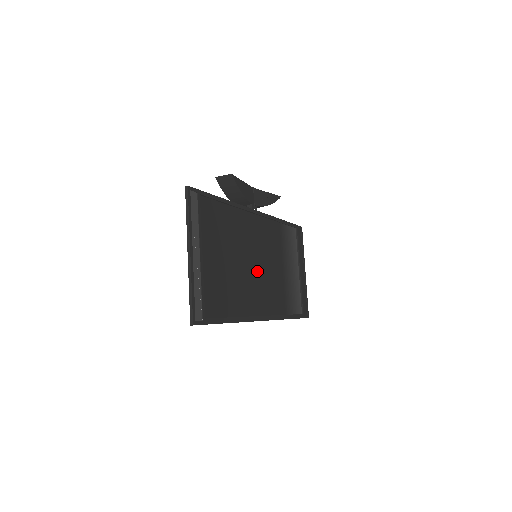
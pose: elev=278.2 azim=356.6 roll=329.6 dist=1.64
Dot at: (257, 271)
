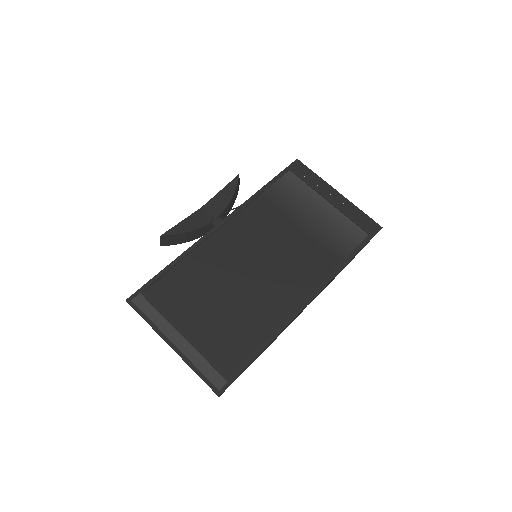
Dot at: (266, 269)
